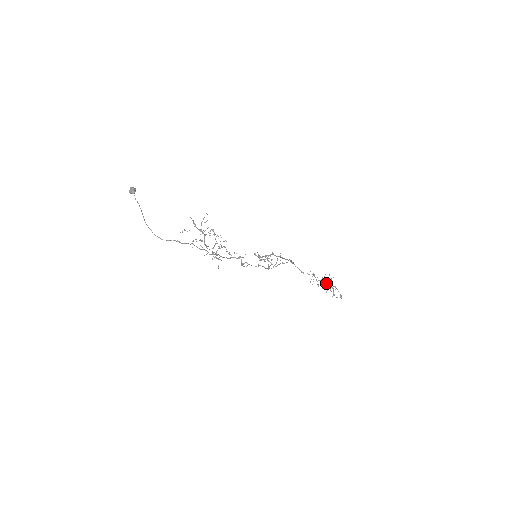
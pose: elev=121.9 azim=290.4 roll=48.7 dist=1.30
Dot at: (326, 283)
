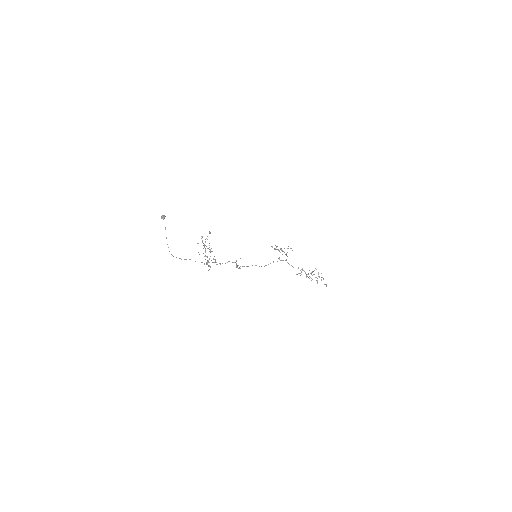
Dot at: occluded
